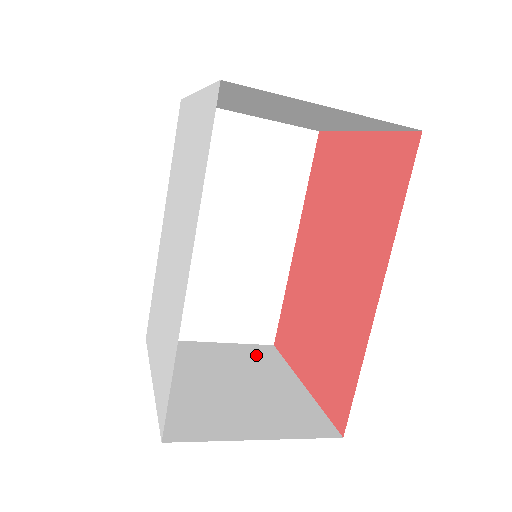
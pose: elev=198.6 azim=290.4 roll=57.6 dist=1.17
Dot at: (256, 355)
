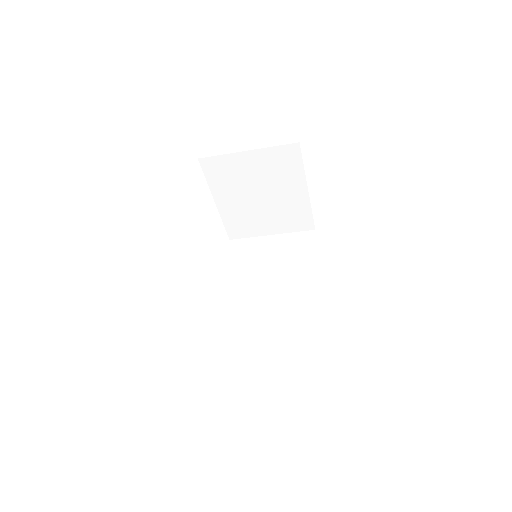
Dot at: occluded
